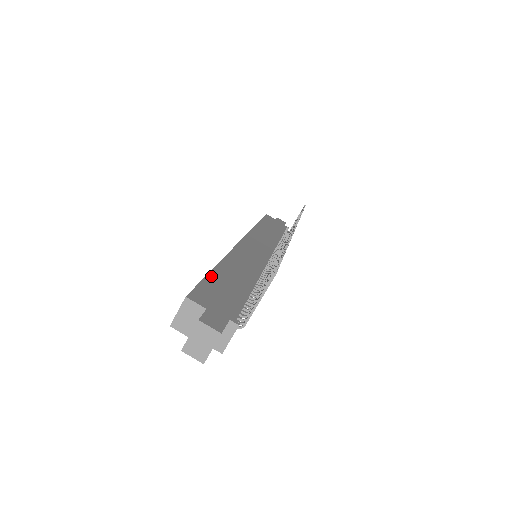
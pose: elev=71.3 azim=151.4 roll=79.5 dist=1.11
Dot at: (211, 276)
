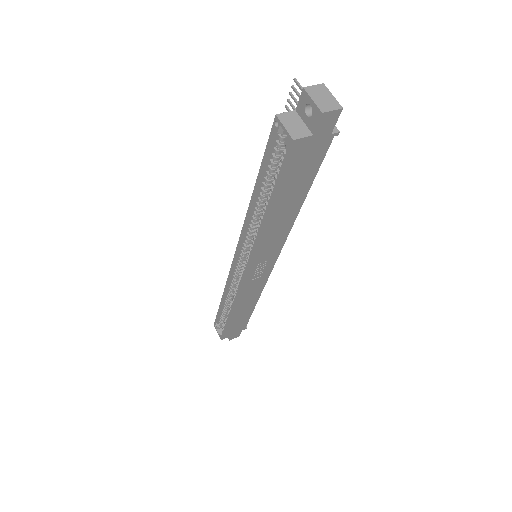
Dot at: (263, 167)
